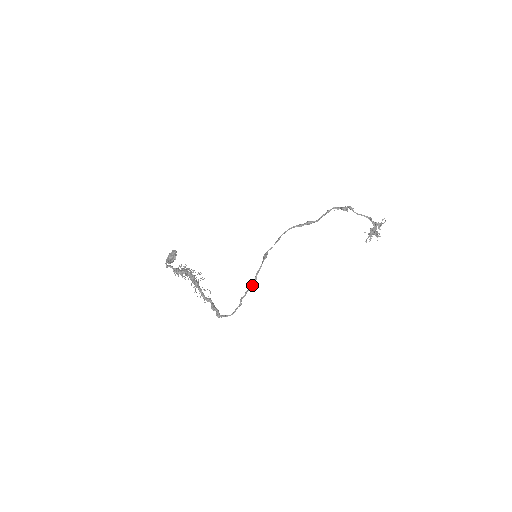
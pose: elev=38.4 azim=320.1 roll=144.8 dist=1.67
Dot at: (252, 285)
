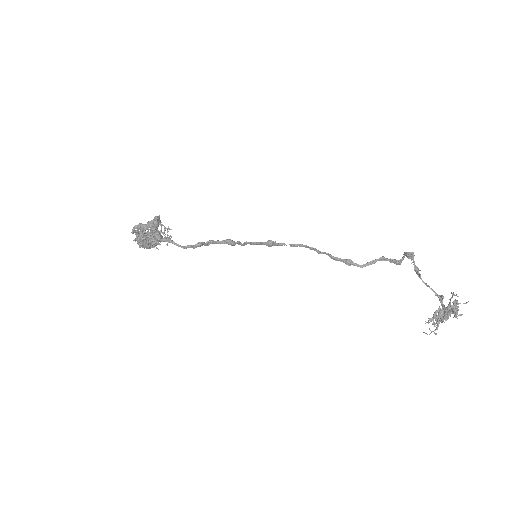
Dot at: (233, 241)
